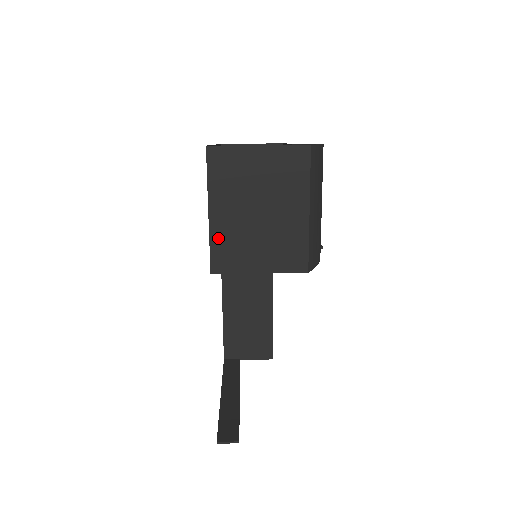
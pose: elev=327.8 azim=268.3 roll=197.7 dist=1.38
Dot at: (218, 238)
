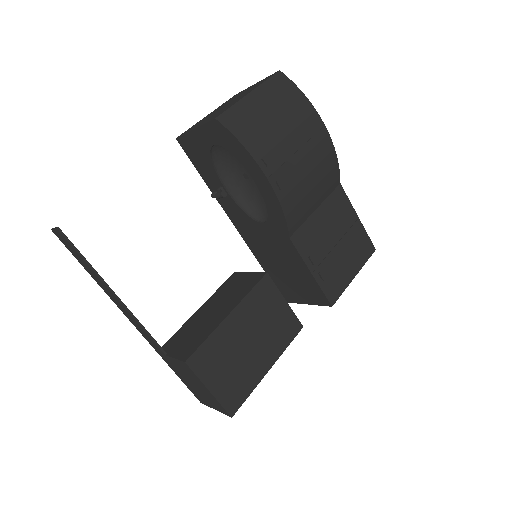
Dot at: occluded
